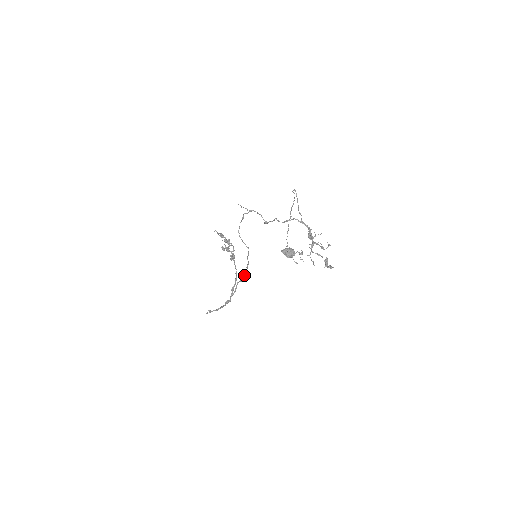
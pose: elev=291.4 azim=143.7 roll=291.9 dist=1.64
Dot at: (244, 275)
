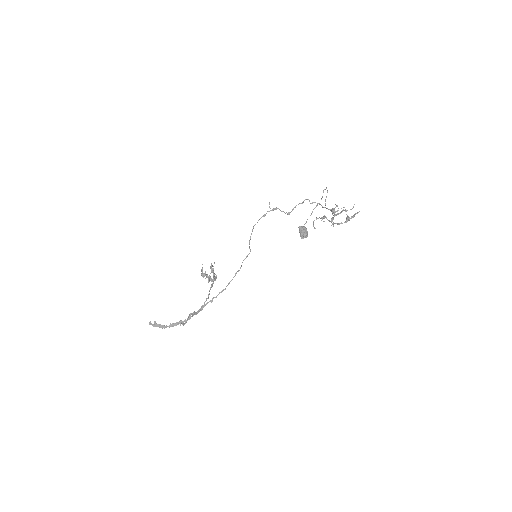
Dot at: (223, 289)
